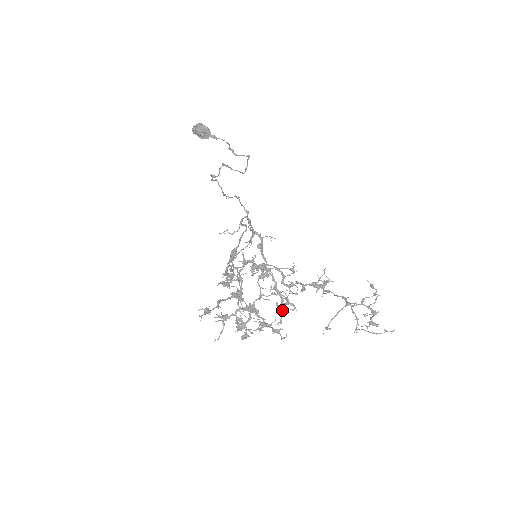
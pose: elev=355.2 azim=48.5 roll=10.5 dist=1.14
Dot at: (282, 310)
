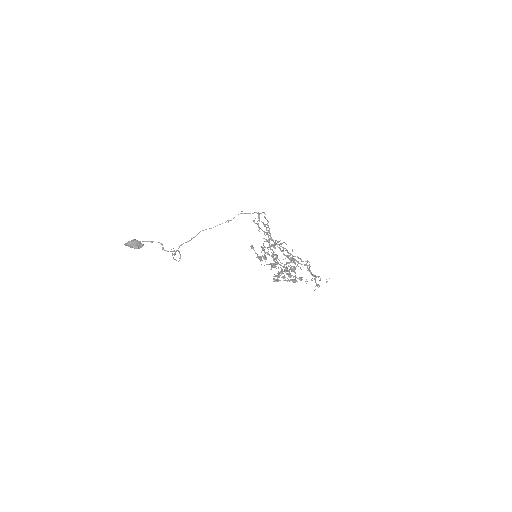
Dot at: (294, 268)
